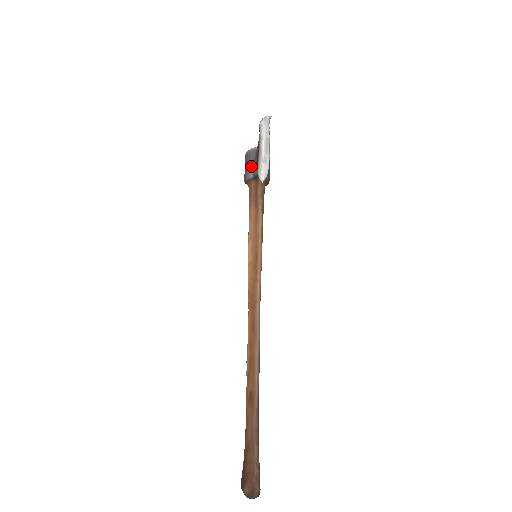
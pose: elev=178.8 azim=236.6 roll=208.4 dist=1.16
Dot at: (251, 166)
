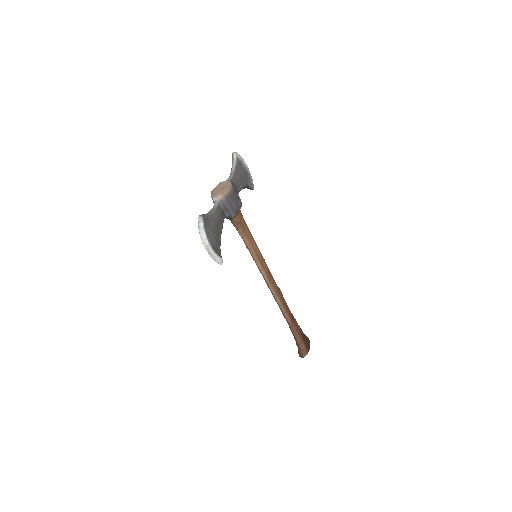
Dot at: occluded
